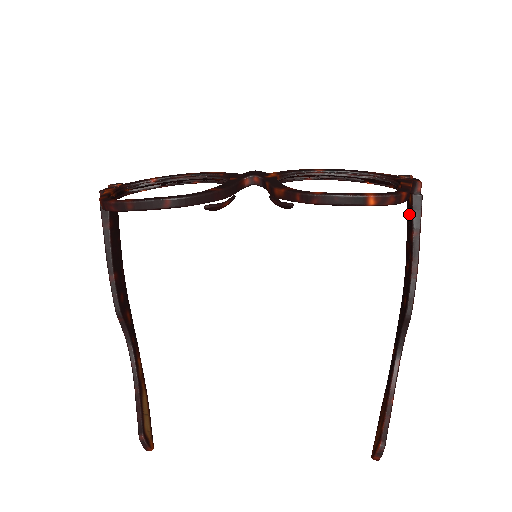
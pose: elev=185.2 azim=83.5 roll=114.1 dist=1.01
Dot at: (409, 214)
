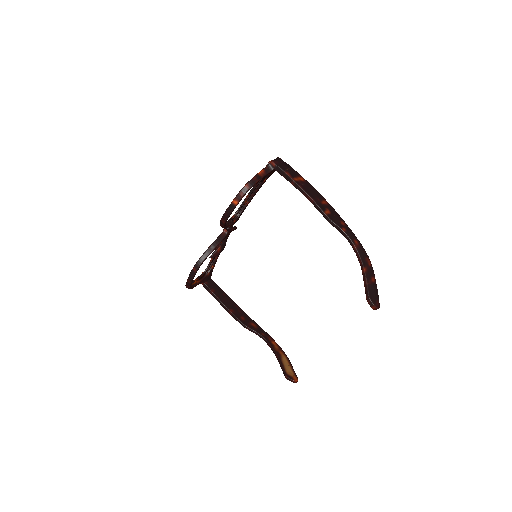
Dot at: occluded
